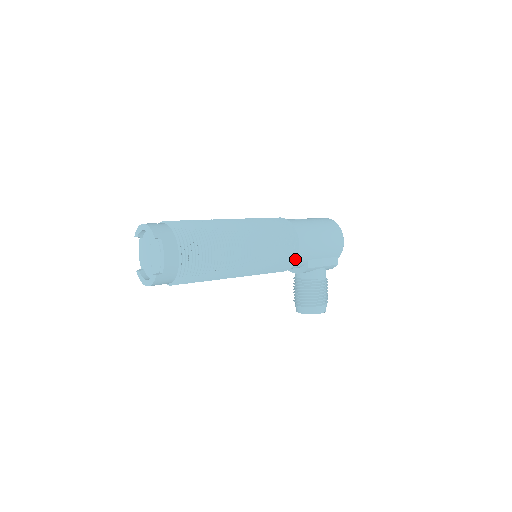
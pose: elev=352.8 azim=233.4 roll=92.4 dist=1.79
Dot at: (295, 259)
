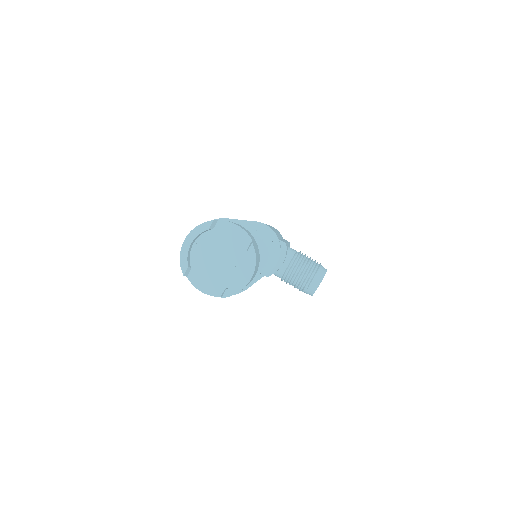
Dot at: occluded
